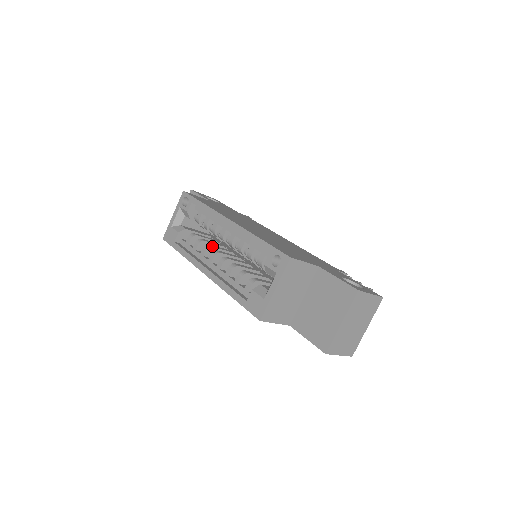
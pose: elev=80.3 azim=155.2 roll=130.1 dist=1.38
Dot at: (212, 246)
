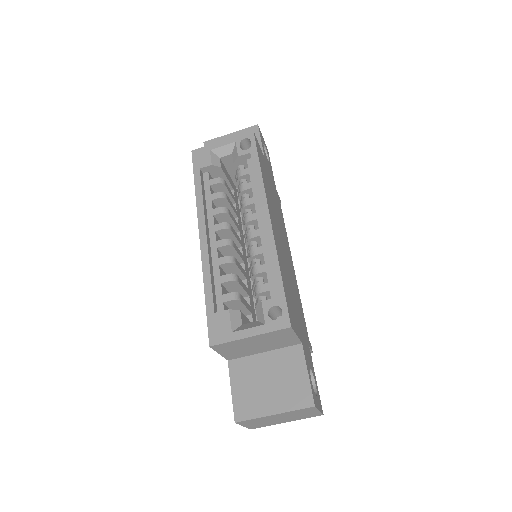
Dot at: (230, 214)
